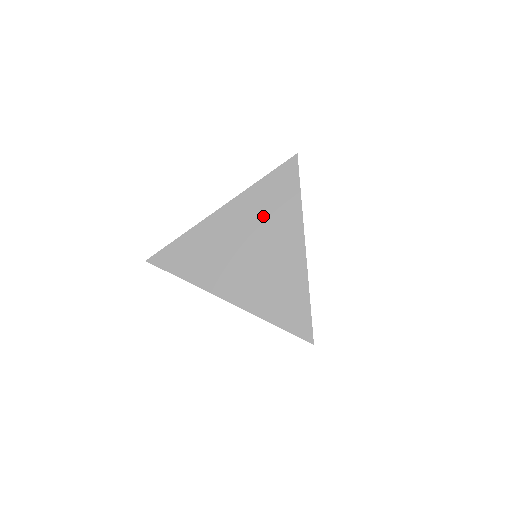
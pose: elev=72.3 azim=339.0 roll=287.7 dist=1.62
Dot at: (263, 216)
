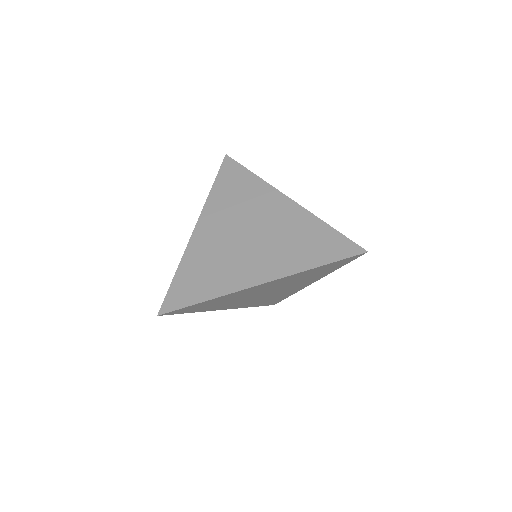
Dot at: (236, 206)
